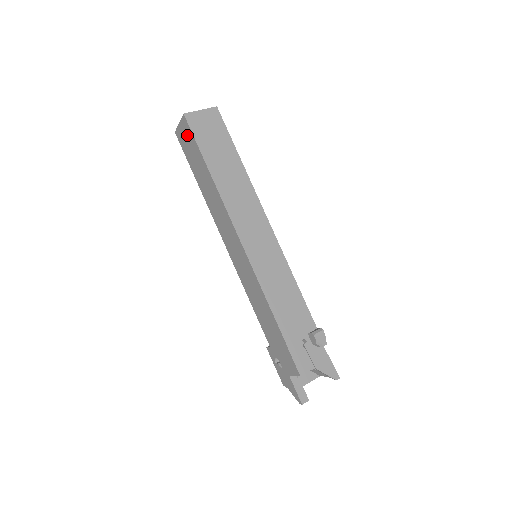
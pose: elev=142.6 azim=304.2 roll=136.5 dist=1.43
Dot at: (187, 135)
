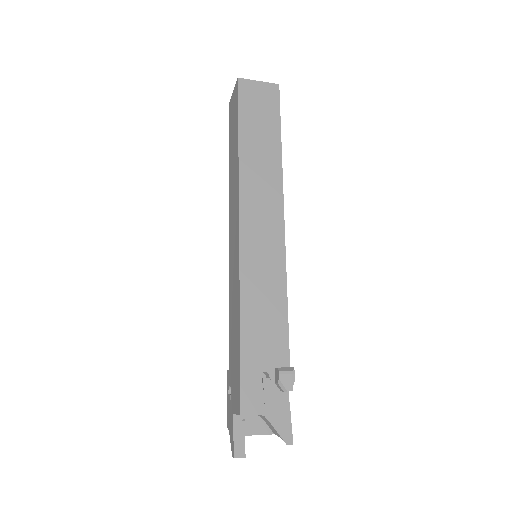
Dot at: (235, 103)
